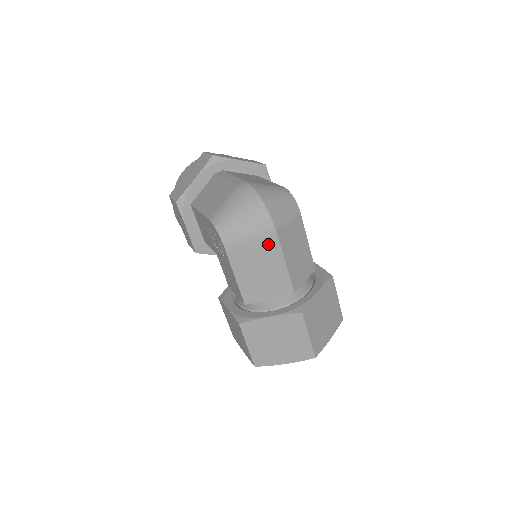
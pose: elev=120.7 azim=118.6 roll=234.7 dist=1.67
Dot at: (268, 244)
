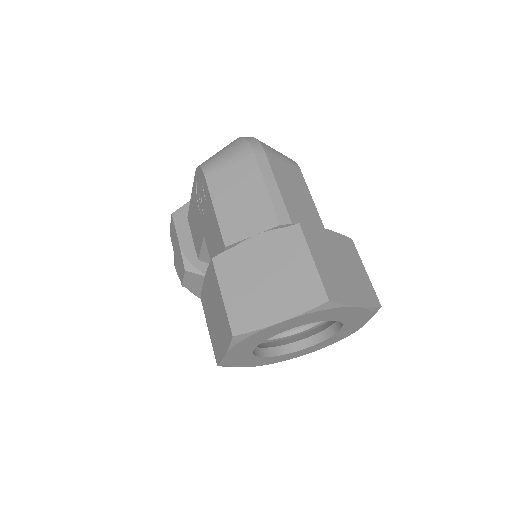
Dot at: (254, 161)
